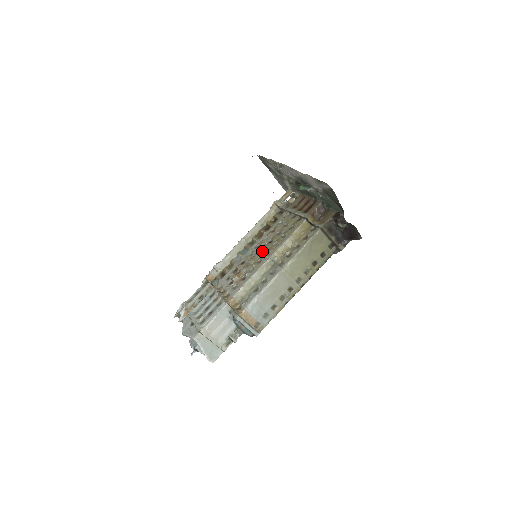
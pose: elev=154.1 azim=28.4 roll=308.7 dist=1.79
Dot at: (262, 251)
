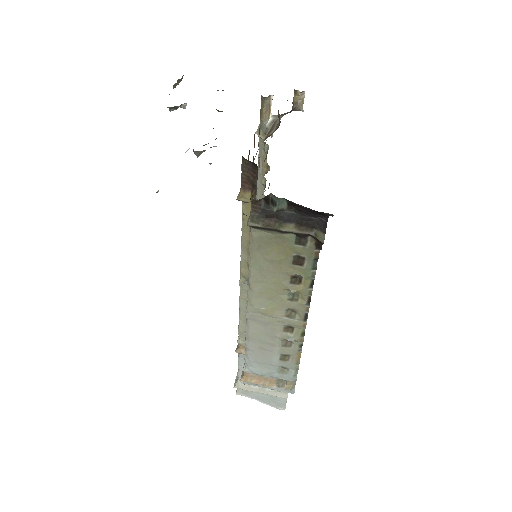
Dot at: occluded
